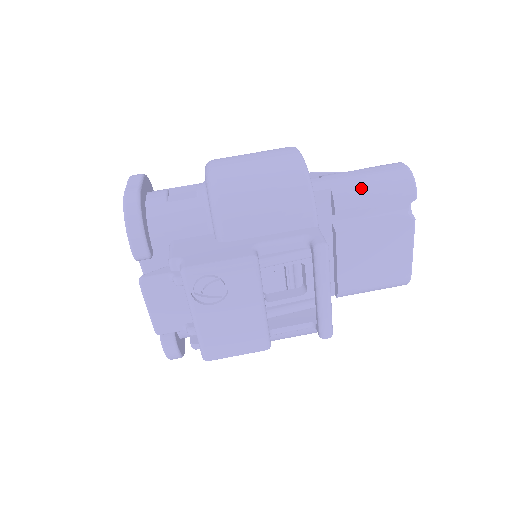
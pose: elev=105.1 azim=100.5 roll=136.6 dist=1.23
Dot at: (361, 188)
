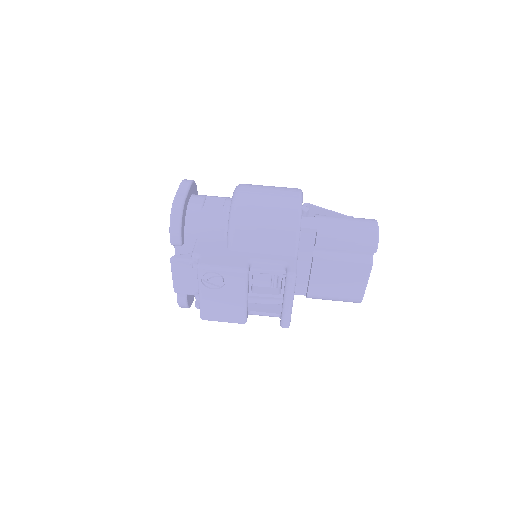
Dot at: (338, 235)
